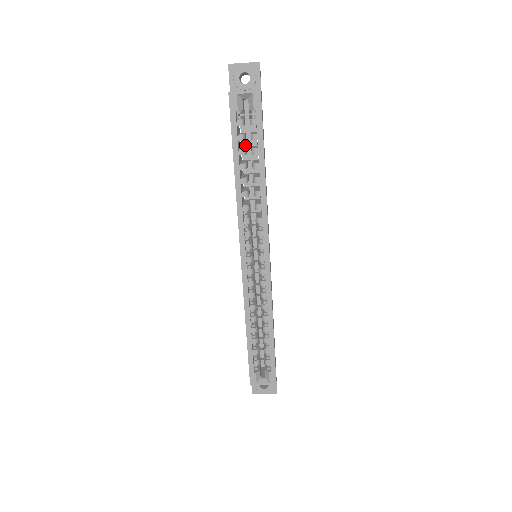
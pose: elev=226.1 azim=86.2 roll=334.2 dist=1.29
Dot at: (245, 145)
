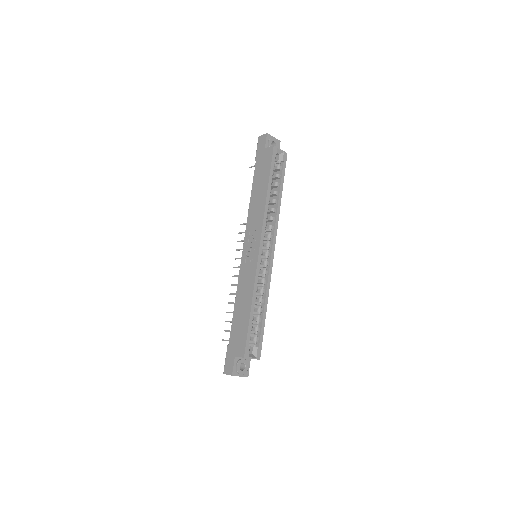
Dot at: occluded
